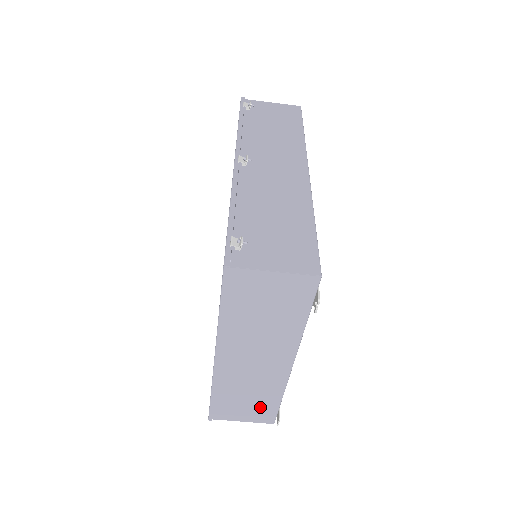
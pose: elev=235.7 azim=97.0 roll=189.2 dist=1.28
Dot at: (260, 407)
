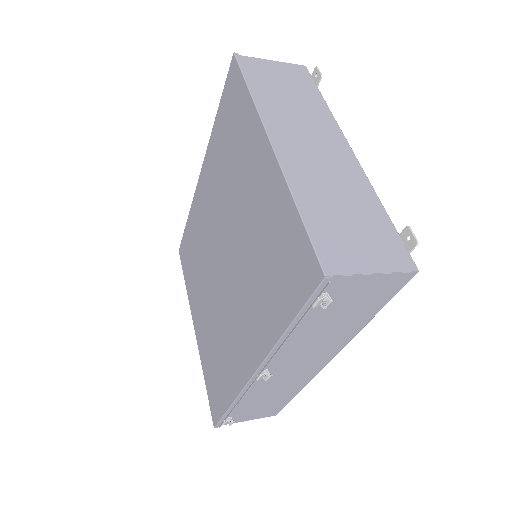
Dot at: occluded
